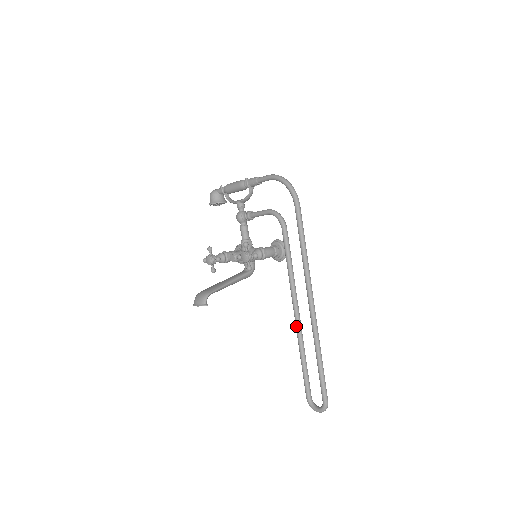
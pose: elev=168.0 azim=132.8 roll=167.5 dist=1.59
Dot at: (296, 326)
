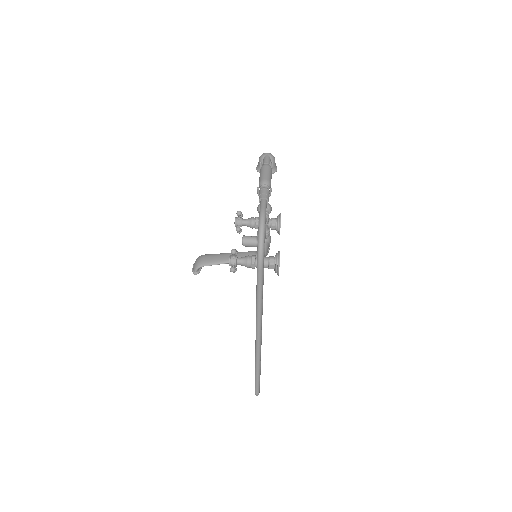
Dot at: occluded
